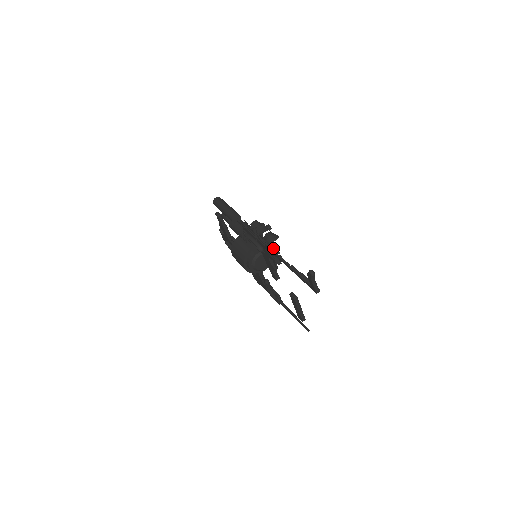
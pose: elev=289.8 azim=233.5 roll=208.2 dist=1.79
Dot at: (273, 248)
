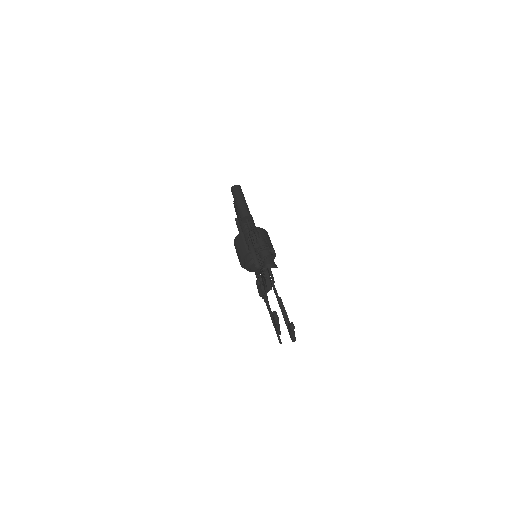
Dot at: occluded
